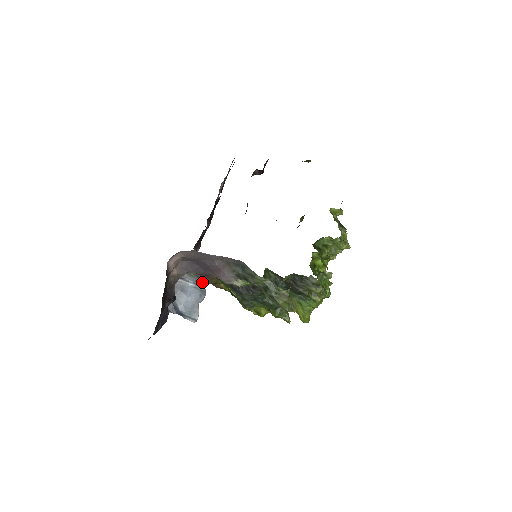
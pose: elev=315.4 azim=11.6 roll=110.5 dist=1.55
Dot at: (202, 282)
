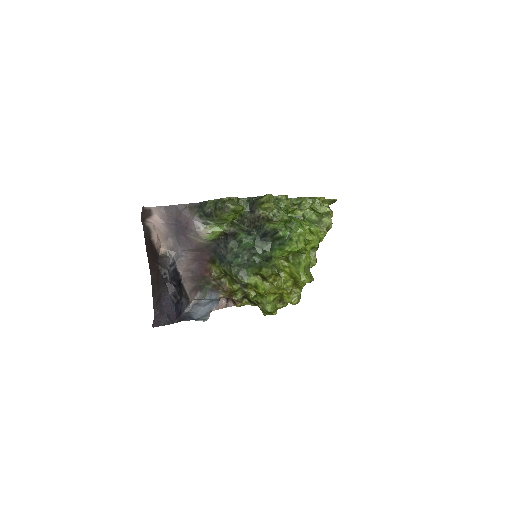
Dot at: (216, 296)
